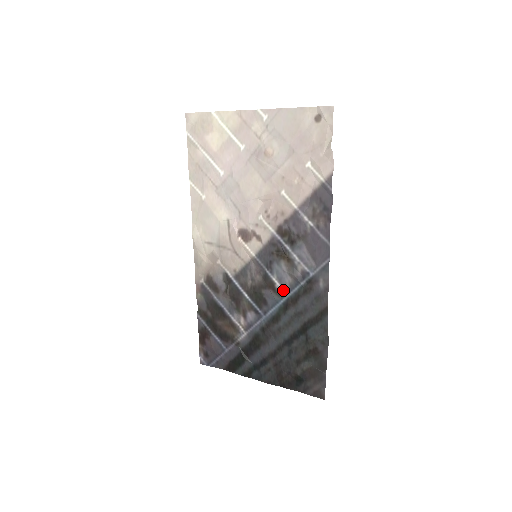
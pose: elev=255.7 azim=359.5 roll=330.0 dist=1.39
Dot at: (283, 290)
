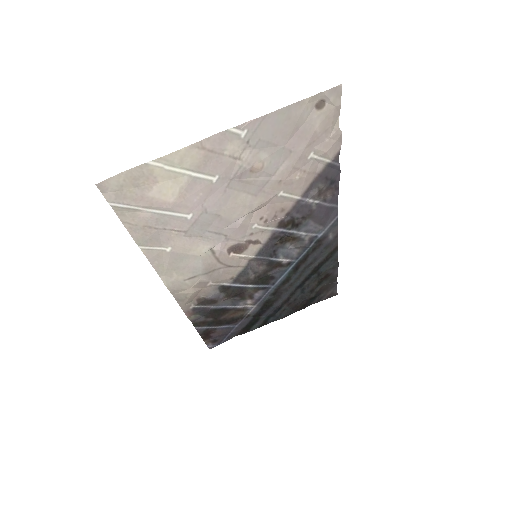
Dot at: (291, 261)
